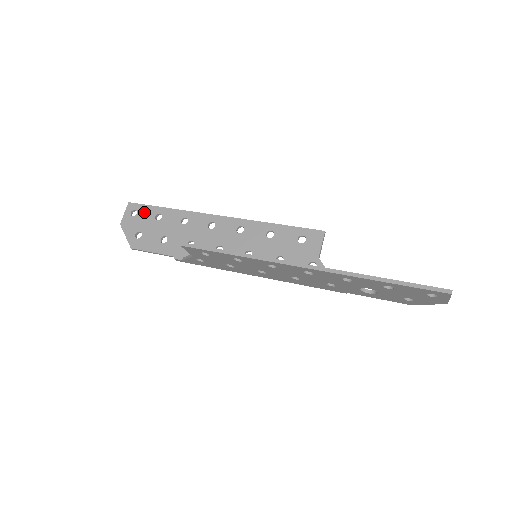
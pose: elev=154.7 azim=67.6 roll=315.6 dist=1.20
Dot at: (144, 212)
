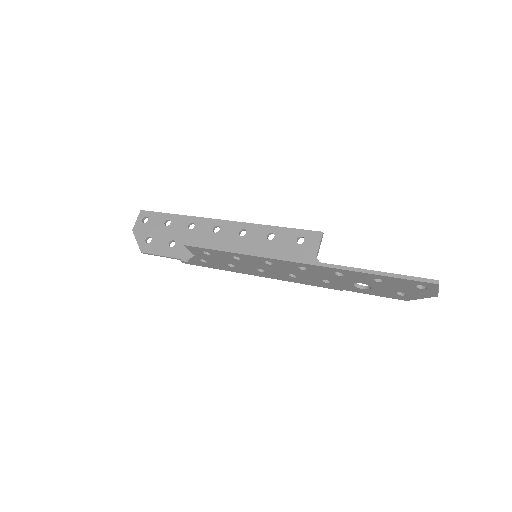
Dot at: (154, 219)
